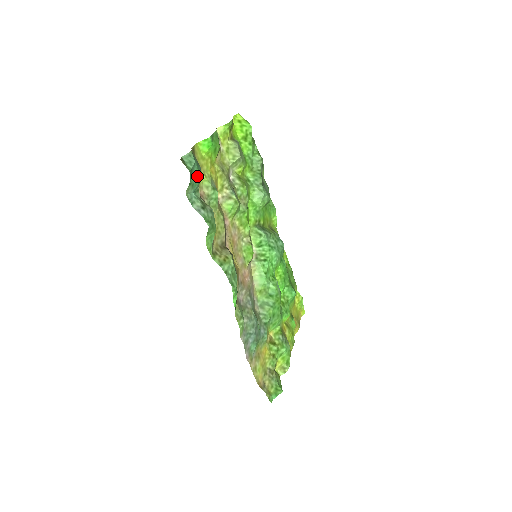
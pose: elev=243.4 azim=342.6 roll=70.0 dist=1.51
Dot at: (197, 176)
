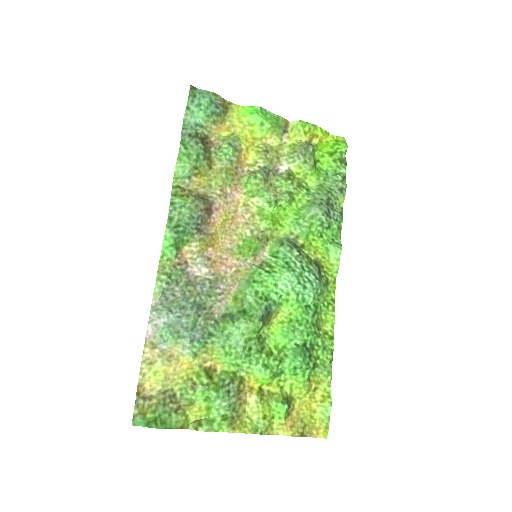
Dot at: (203, 109)
